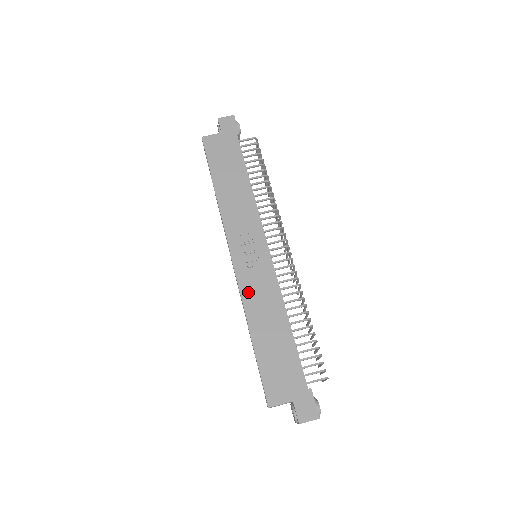
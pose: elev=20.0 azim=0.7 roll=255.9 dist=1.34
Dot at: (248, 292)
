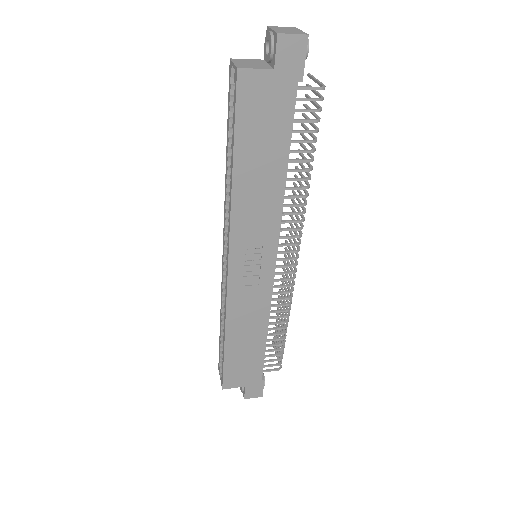
Dot at: (235, 305)
